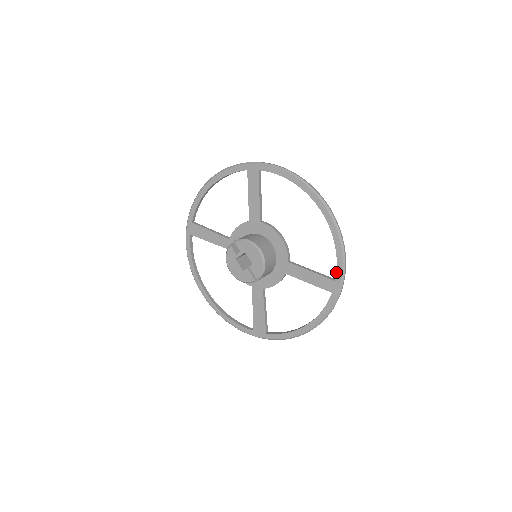
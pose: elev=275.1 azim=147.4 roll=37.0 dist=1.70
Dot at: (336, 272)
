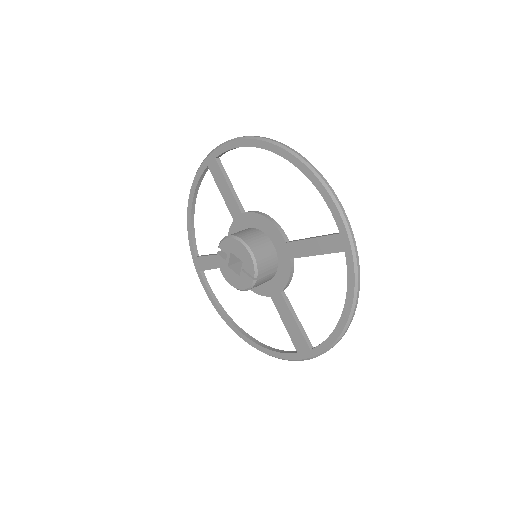
Dot at: occluded
